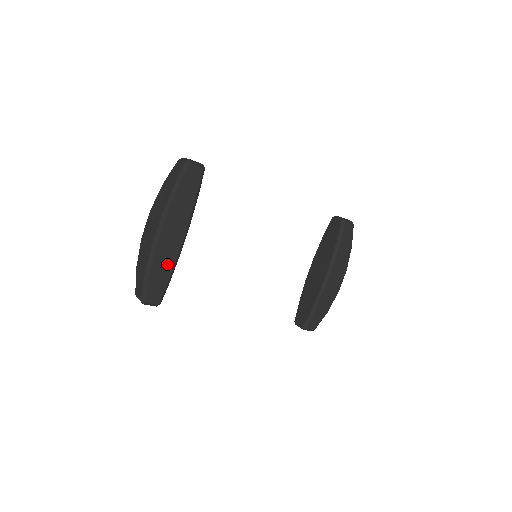
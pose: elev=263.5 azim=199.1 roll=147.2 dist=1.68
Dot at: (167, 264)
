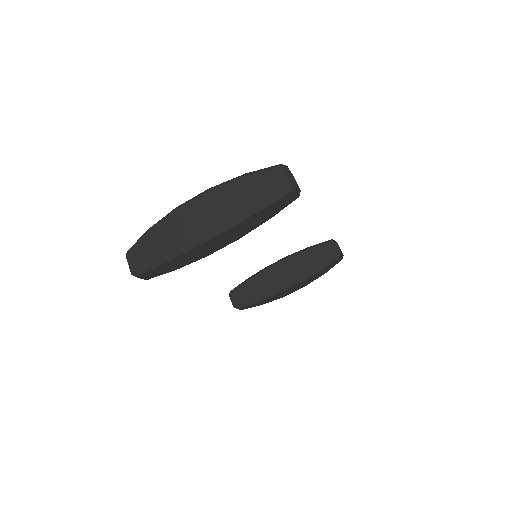
Dot at: (188, 260)
